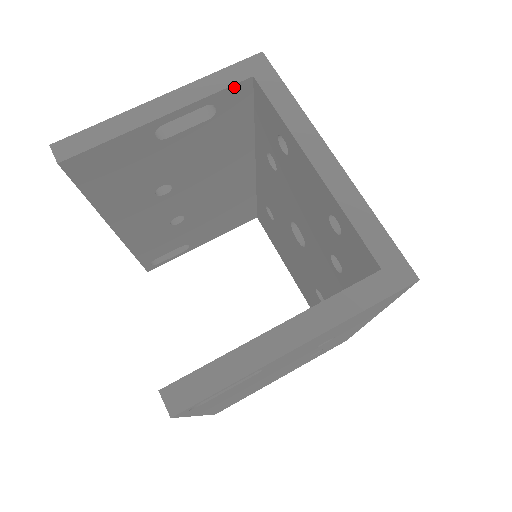
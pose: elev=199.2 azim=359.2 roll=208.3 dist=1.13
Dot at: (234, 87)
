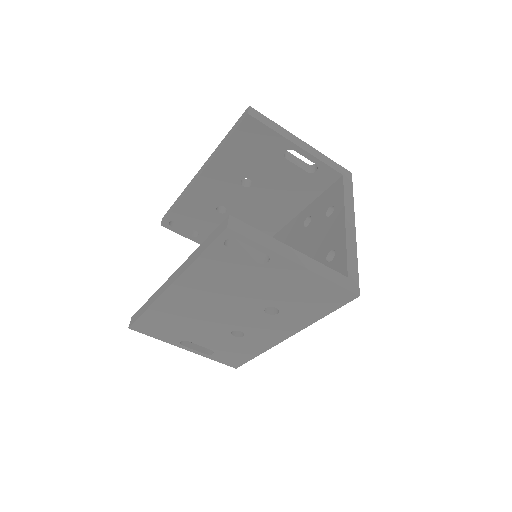
Dot at: (333, 170)
